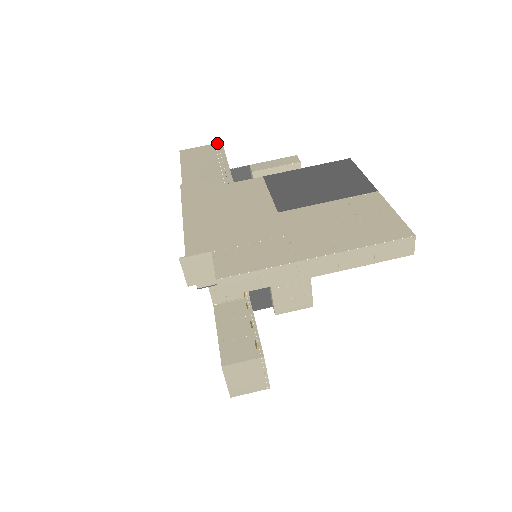
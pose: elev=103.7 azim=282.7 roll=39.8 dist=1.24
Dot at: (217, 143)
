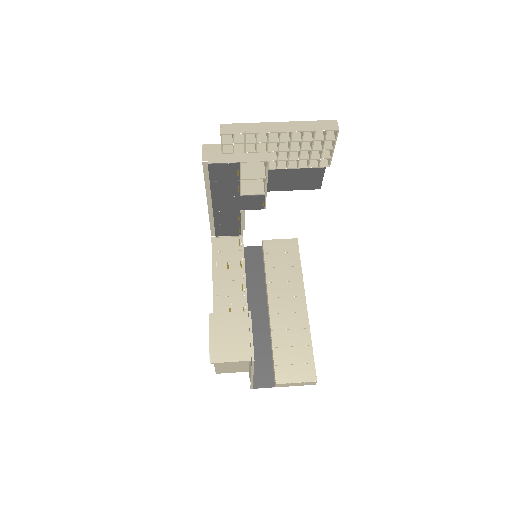
Dot at: occluded
